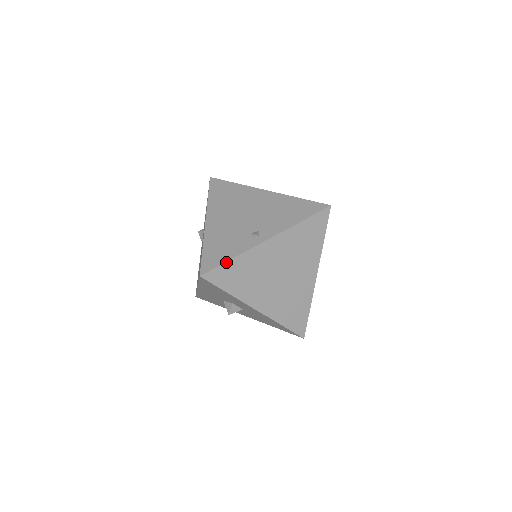
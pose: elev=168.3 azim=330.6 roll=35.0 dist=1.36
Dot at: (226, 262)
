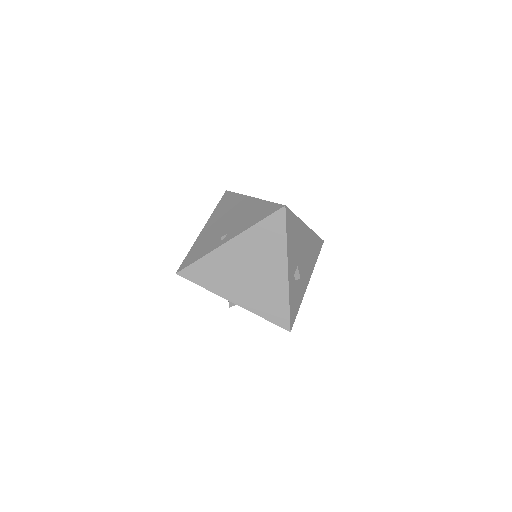
Dot at: (195, 262)
